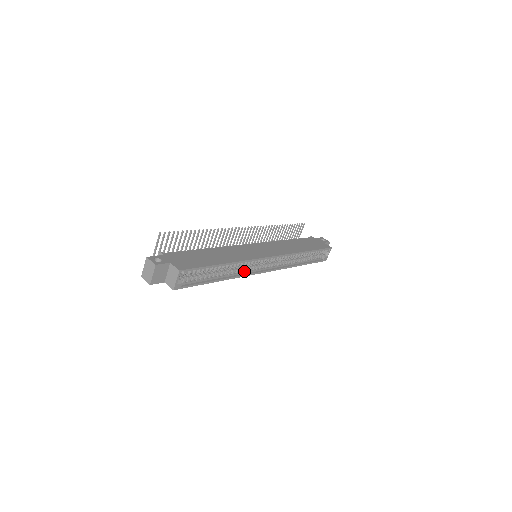
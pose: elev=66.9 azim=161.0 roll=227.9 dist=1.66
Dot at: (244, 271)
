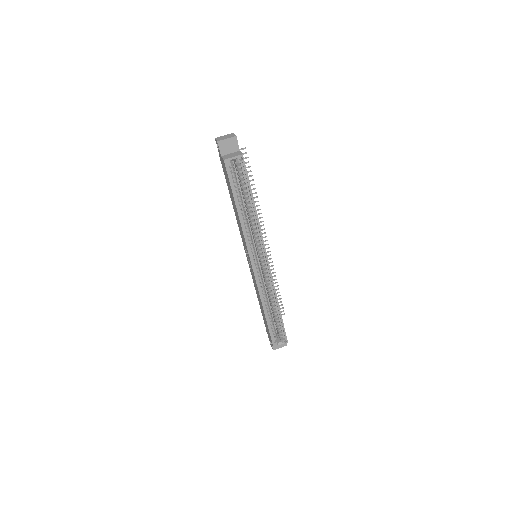
Dot at: (249, 238)
